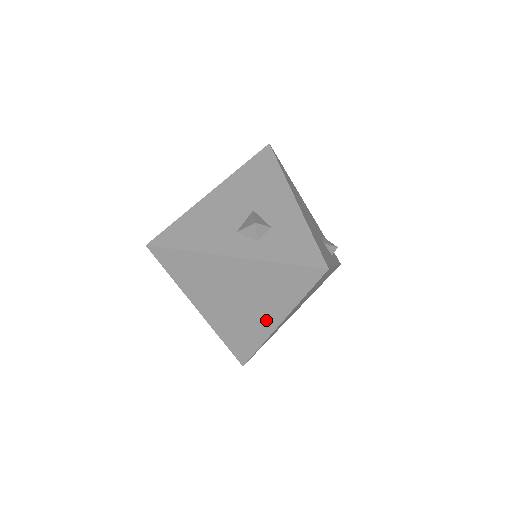
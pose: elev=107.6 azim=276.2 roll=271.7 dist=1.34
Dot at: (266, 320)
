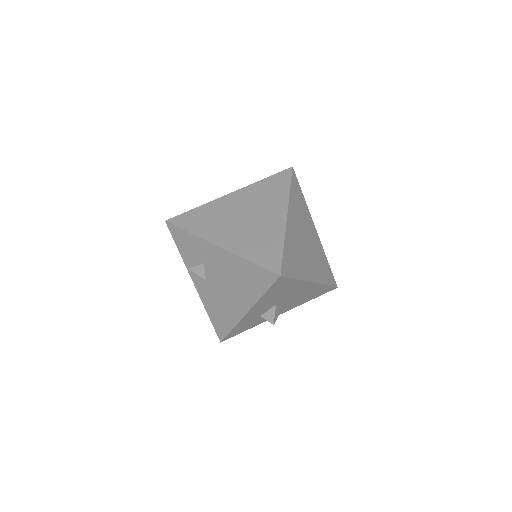
Dot at: (275, 219)
